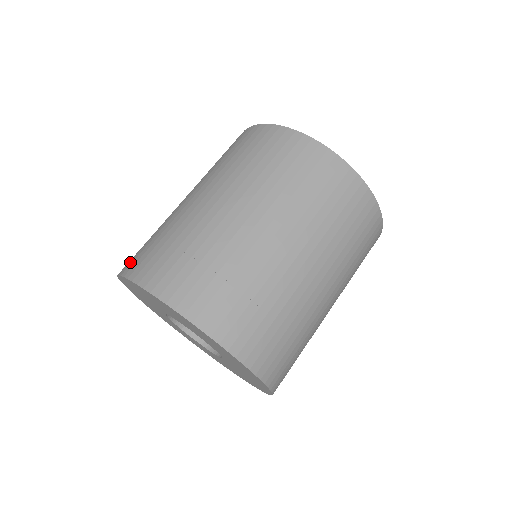
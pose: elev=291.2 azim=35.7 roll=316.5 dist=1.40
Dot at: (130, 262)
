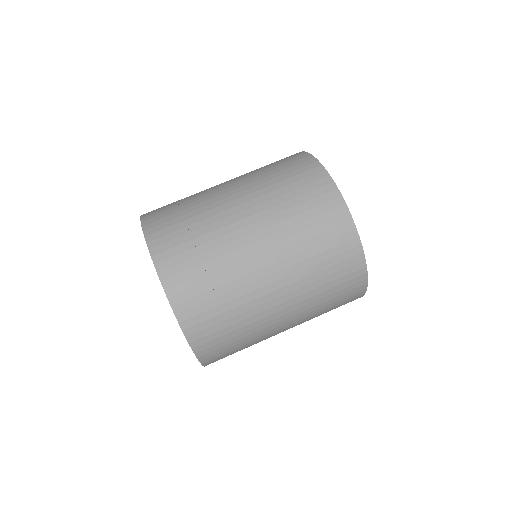
Dot at: occluded
